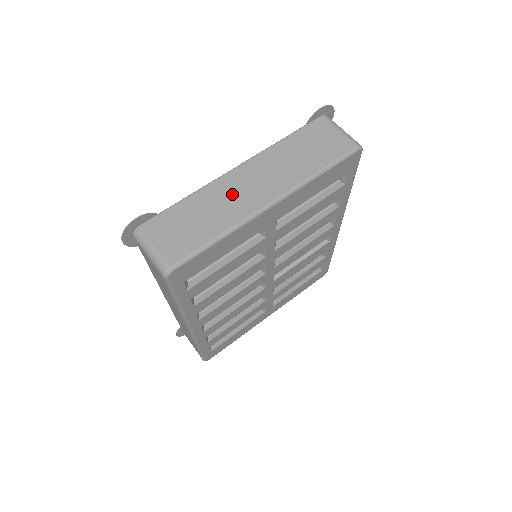
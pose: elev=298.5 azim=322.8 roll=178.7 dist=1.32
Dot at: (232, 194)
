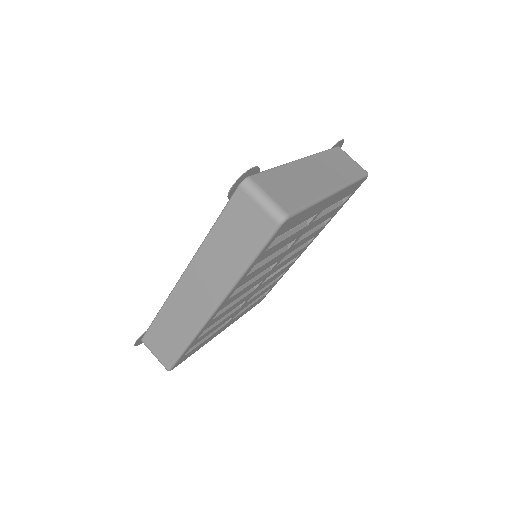
Dot at: (307, 176)
